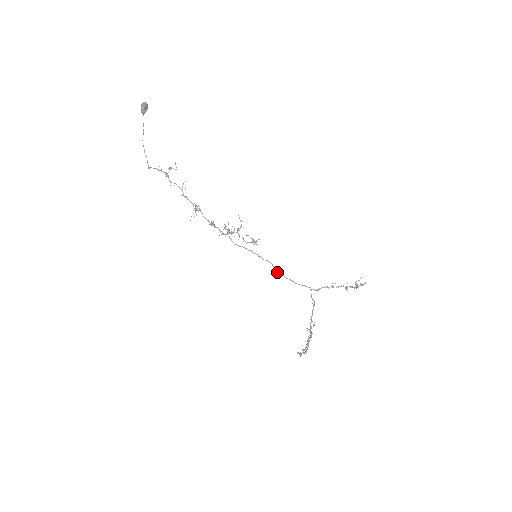
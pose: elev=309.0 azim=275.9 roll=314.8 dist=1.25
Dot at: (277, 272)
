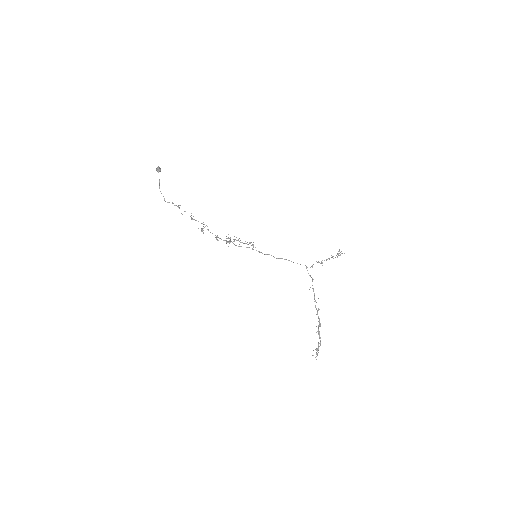
Dot at: (277, 258)
